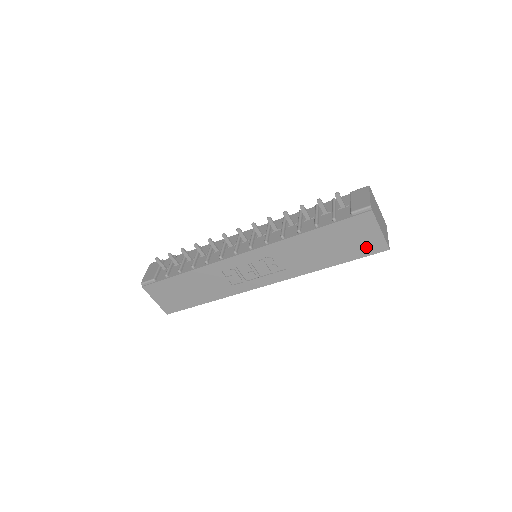
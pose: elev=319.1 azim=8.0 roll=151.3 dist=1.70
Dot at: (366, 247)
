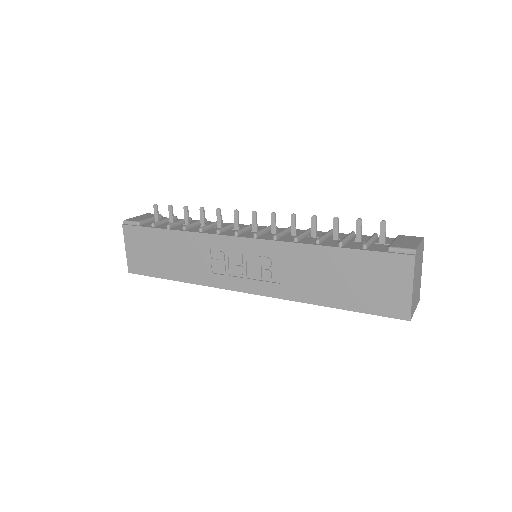
Dot at: (384, 302)
